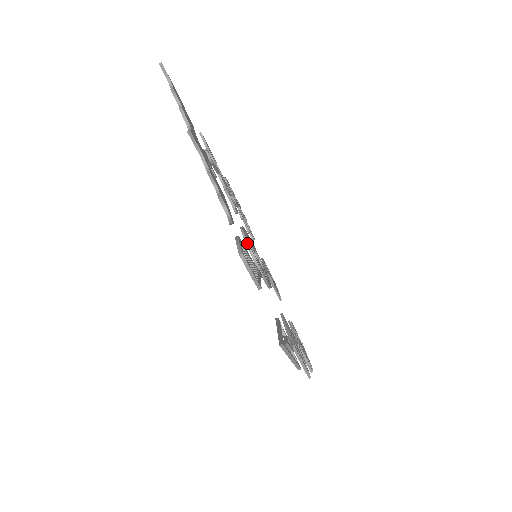
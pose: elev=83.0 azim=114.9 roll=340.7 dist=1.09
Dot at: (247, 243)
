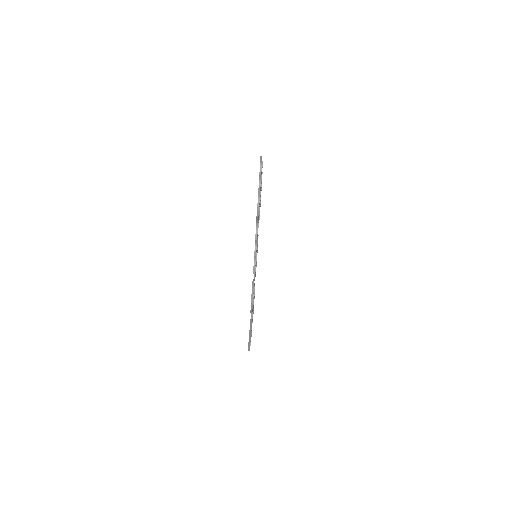
Dot at: occluded
